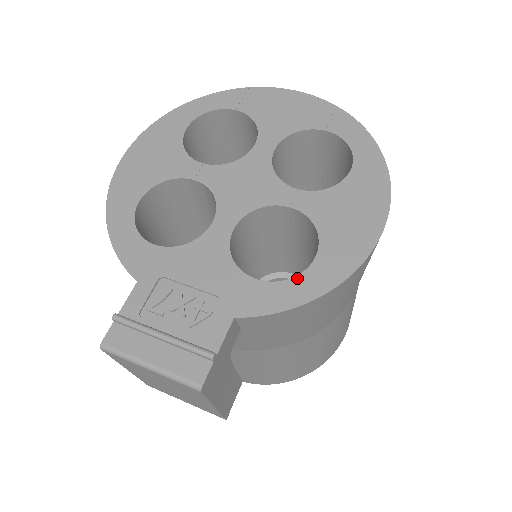
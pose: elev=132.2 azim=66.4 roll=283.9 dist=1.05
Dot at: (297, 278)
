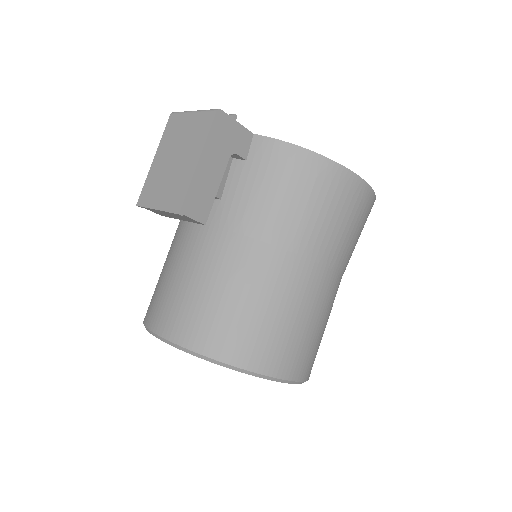
Dot at: occluded
